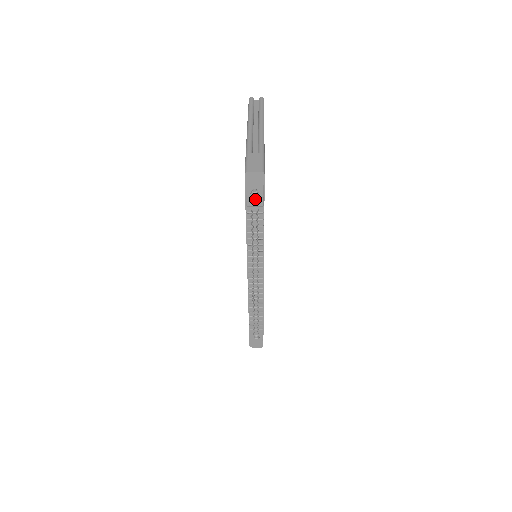
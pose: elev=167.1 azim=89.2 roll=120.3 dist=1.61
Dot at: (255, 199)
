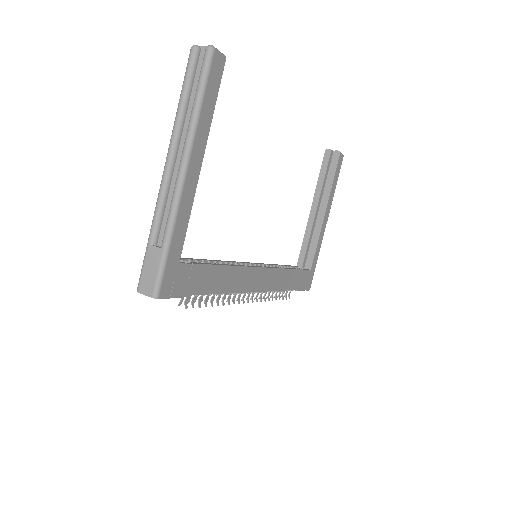
Dot at: occluded
